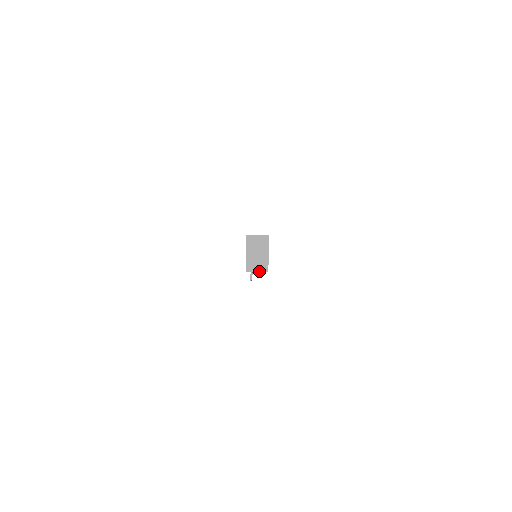
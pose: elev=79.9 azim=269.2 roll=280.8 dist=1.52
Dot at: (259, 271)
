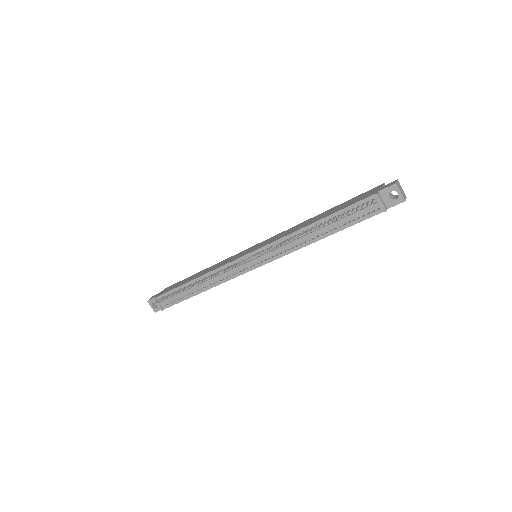
Dot at: (383, 203)
